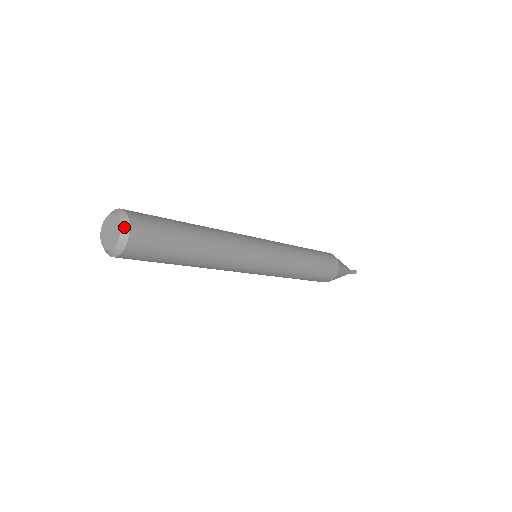
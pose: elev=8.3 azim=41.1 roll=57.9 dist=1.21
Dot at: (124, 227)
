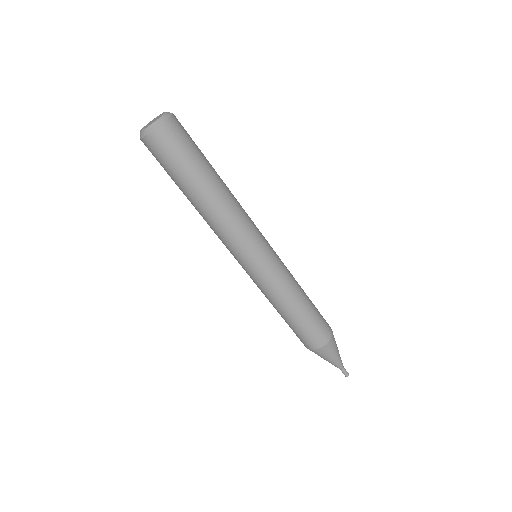
Dot at: (164, 117)
